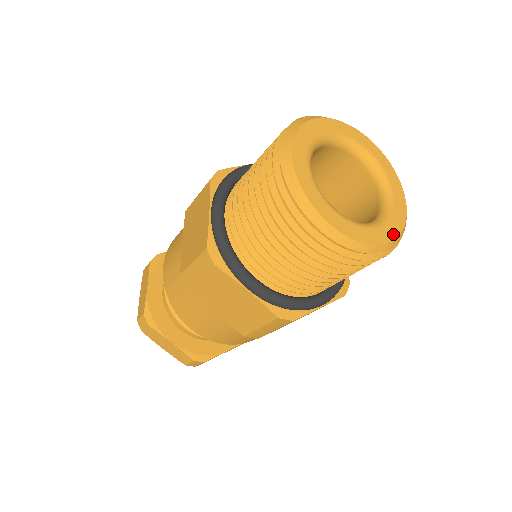
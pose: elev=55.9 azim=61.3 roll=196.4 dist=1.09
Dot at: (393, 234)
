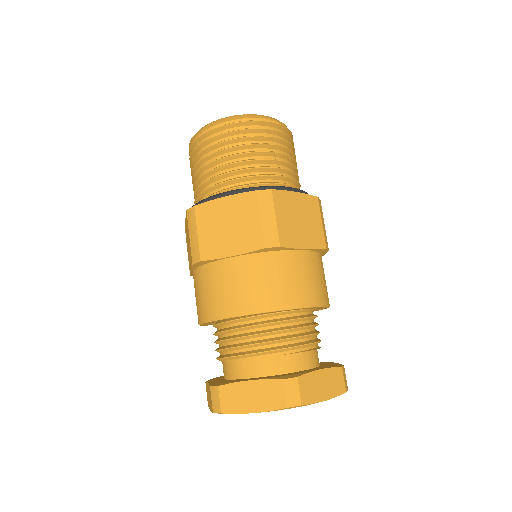
Dot at: occluded
